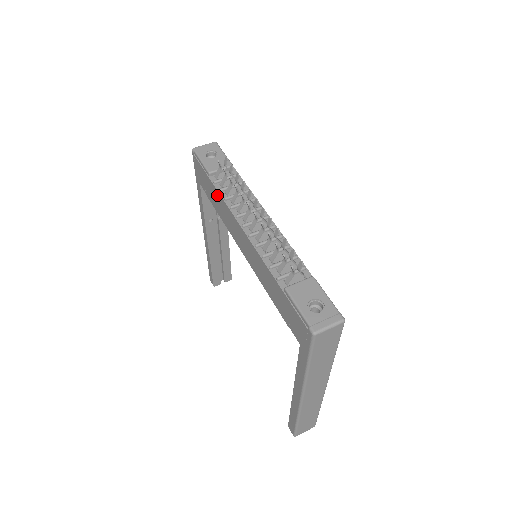
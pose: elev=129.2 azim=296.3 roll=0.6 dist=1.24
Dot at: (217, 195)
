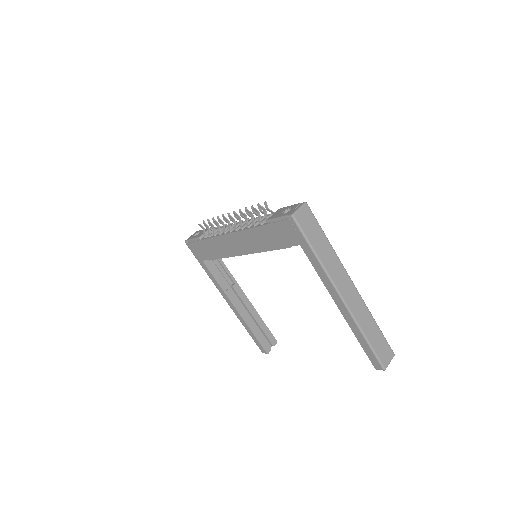
Dot at: (211, 242)
